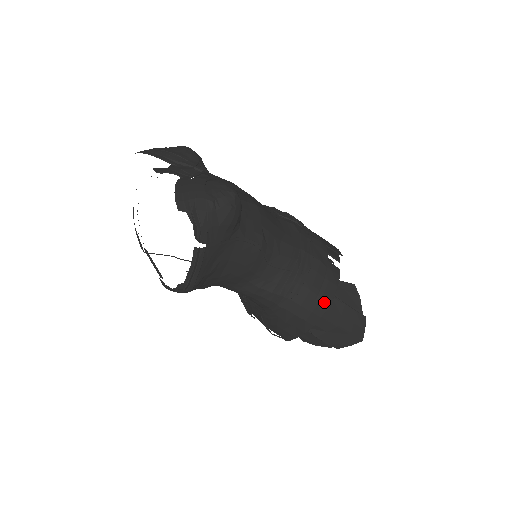
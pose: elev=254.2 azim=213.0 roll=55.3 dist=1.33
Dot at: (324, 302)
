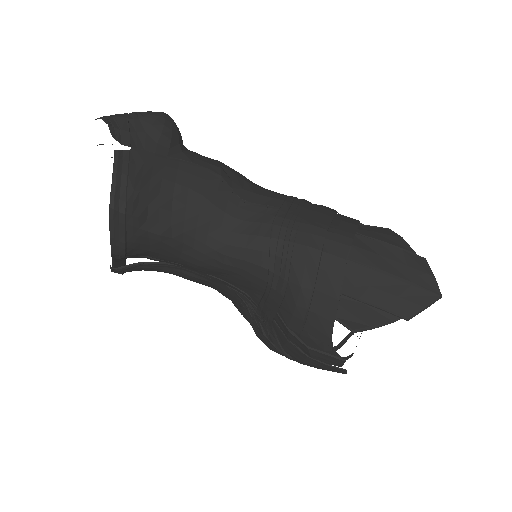
Dot at: (341, 238)
